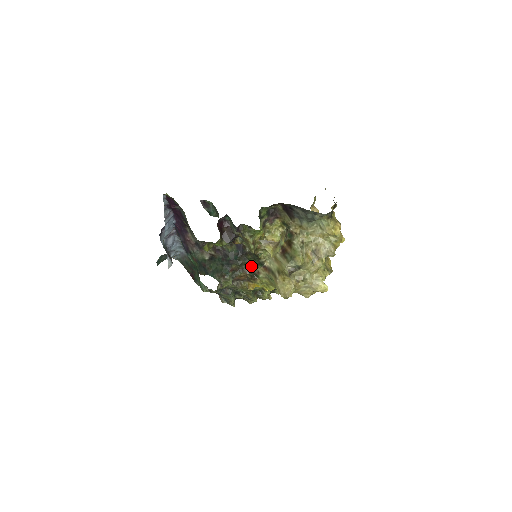
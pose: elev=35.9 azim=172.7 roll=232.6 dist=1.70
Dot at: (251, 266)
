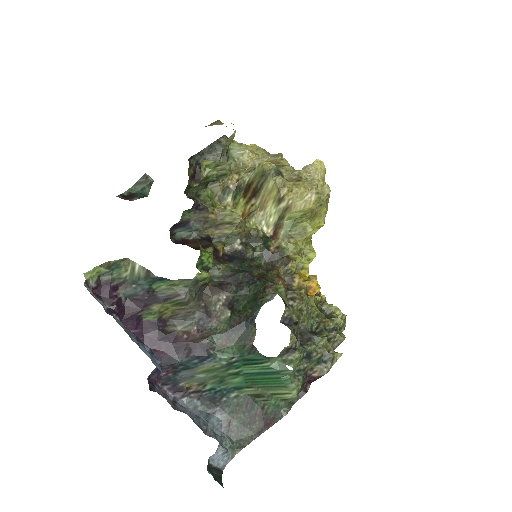
Dot at: (266, 257)
